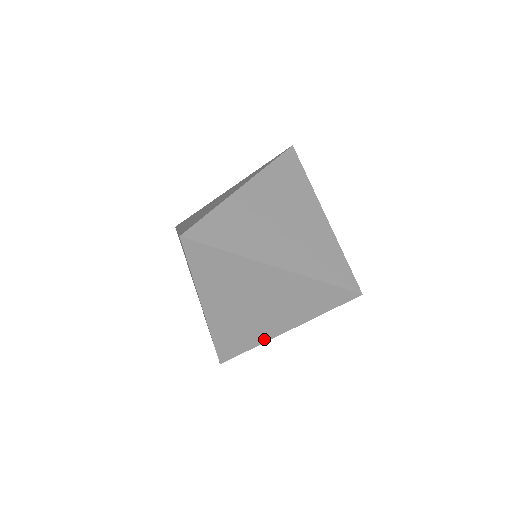
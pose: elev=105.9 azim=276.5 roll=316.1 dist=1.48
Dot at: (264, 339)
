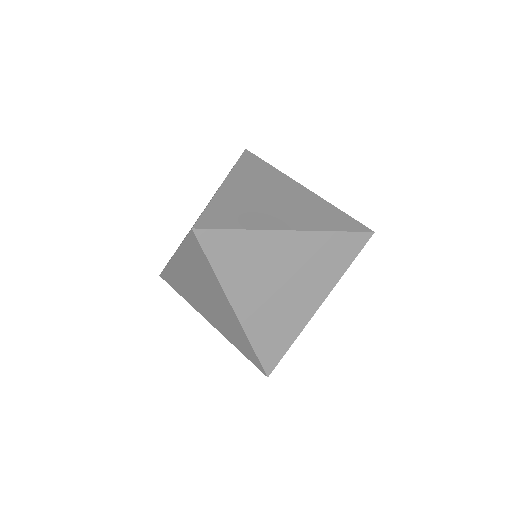
Dot at: (194, 306)
